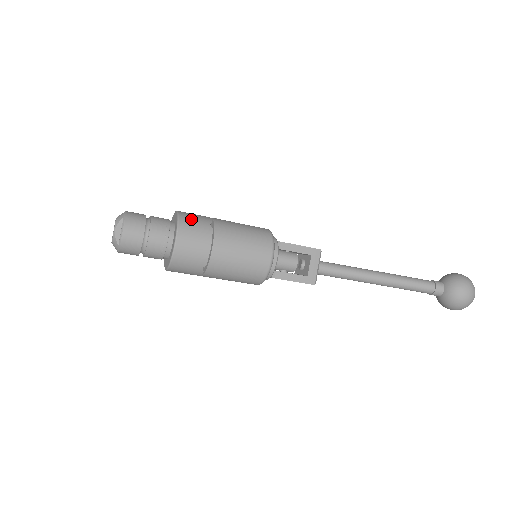
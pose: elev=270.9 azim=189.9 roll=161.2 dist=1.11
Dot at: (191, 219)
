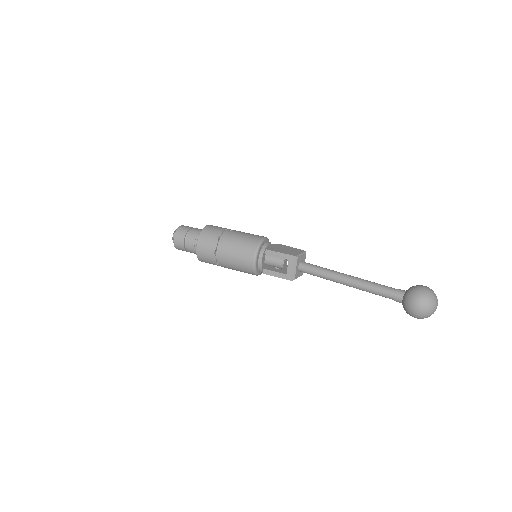
Dot at: (208, 233)
